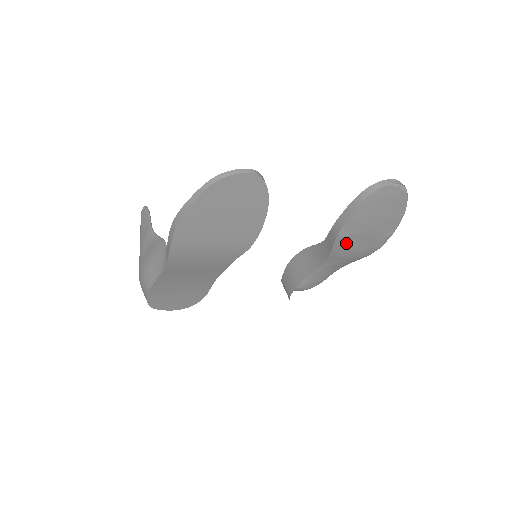
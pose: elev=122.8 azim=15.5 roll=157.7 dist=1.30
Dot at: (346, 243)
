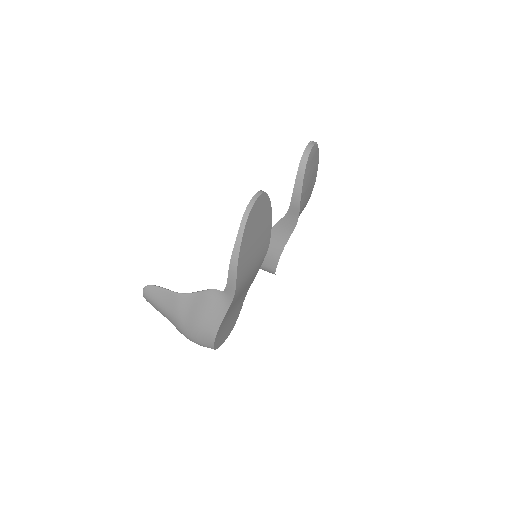
Dot at: occluded
